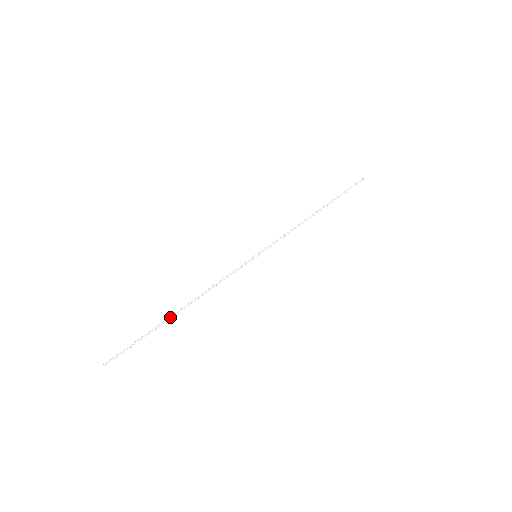
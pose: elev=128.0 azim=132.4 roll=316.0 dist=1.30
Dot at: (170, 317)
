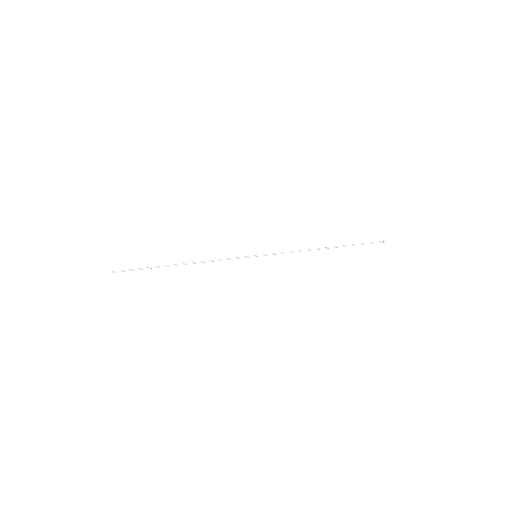
Dot at: (168, 265)
